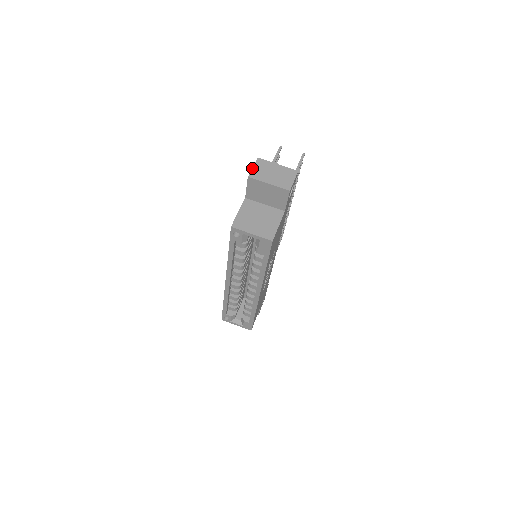
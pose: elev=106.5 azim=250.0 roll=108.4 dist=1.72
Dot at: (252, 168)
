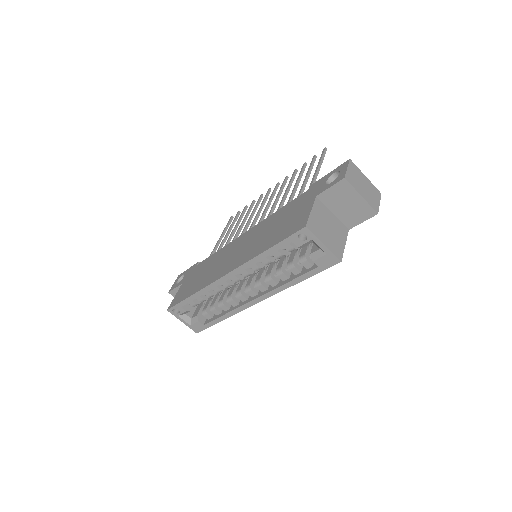
Dot at: (347, 169)
